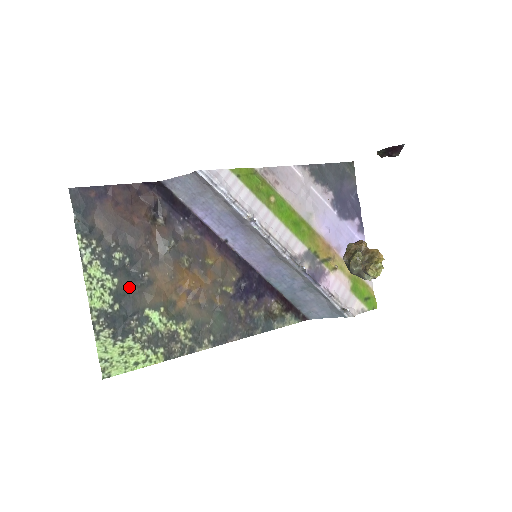
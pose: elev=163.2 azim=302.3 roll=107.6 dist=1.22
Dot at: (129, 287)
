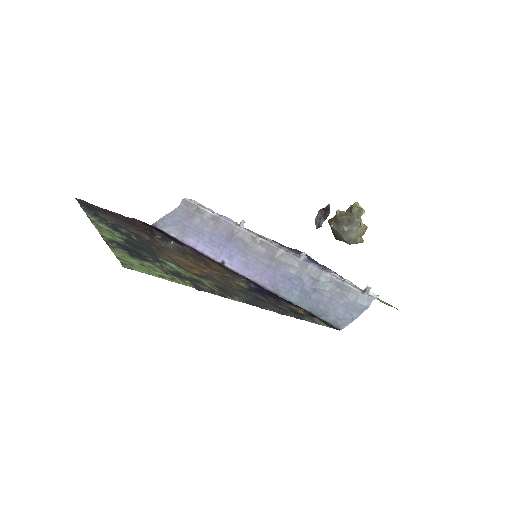
Dot at: (139, 245)
